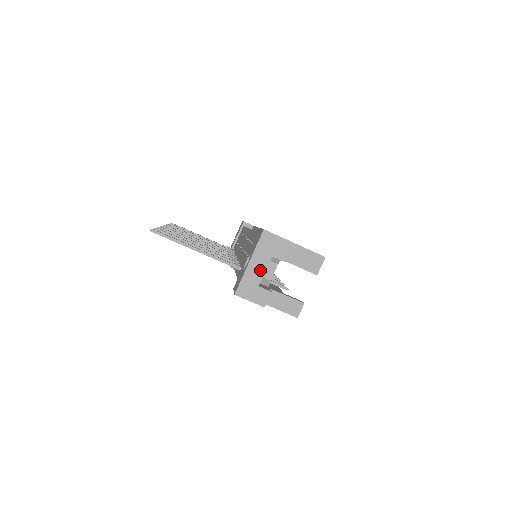
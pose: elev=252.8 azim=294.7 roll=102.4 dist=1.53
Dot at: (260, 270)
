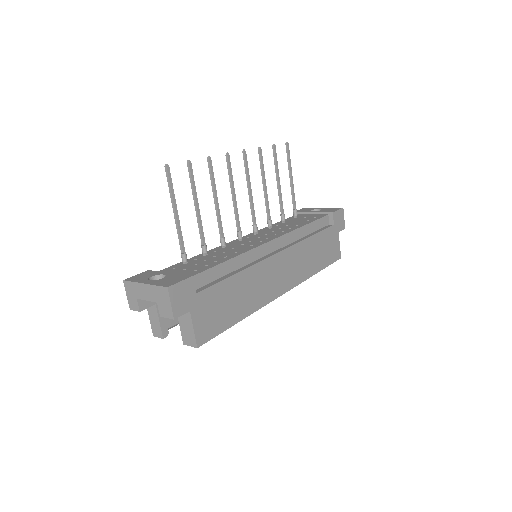
Dot at: (145, 296)
